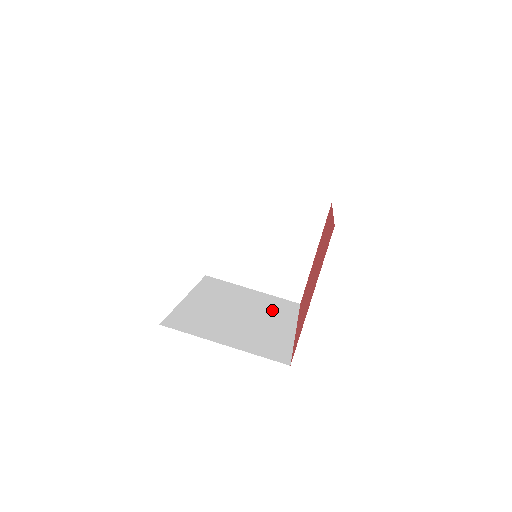
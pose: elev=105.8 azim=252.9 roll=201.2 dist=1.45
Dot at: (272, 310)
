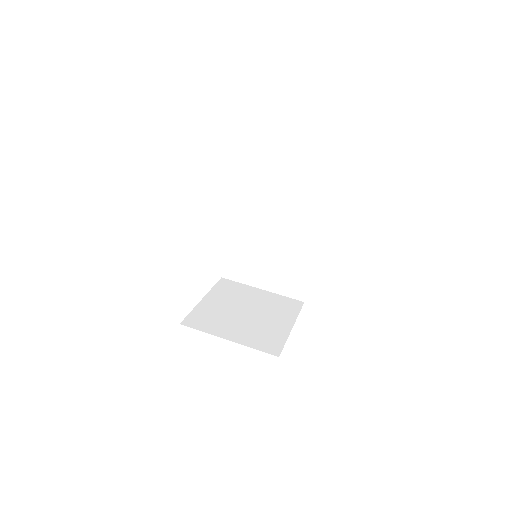
Dot at: occluded
